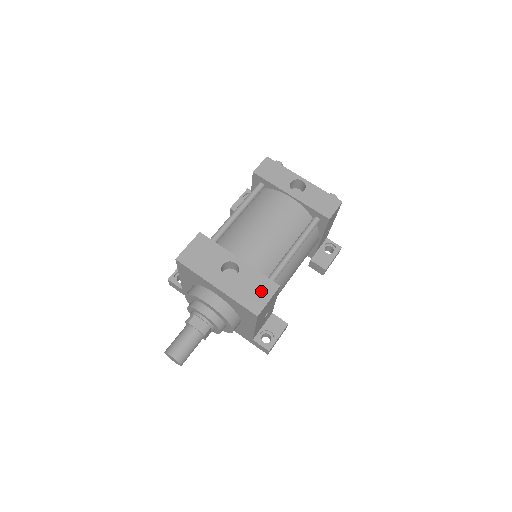
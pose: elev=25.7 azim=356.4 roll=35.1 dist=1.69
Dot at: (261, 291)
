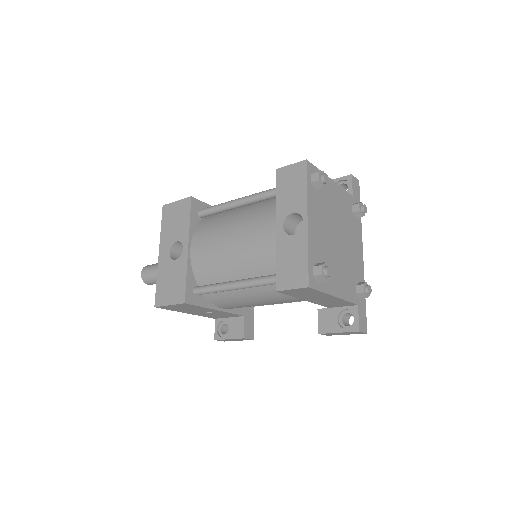
Dot at: (173, 291)
